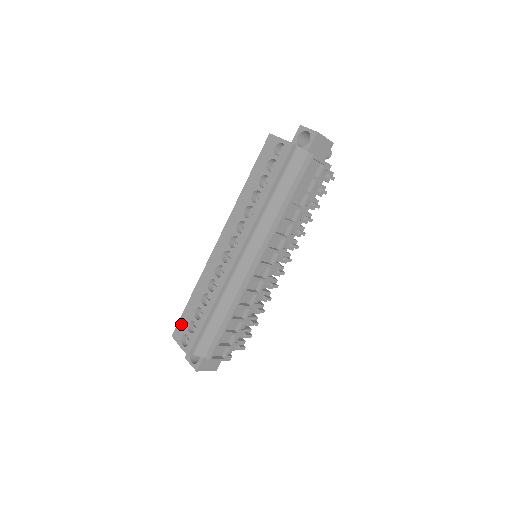
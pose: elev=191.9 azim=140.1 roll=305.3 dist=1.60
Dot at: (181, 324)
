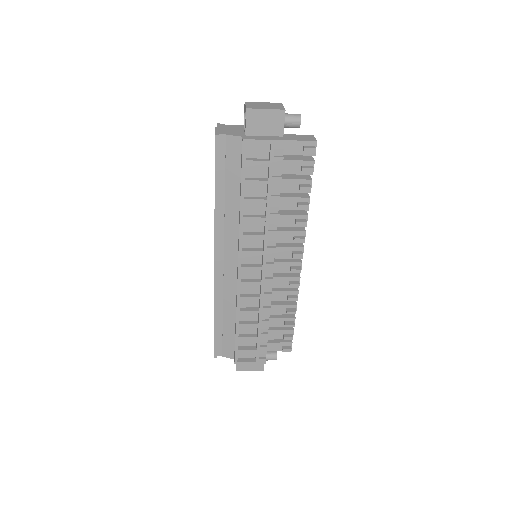
Dot at: occluded
